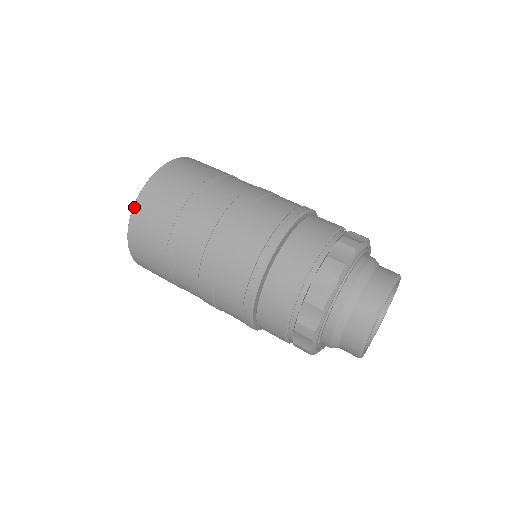
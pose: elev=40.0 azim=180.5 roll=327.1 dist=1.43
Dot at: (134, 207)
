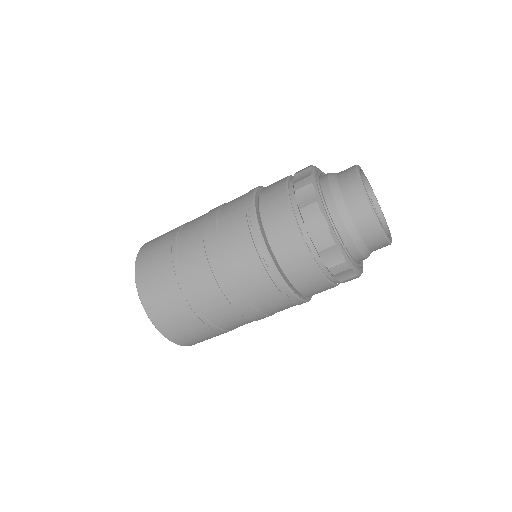
Dot at: (137, 286)
